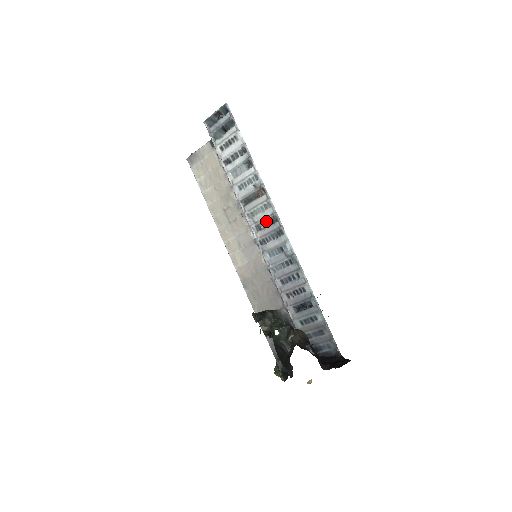
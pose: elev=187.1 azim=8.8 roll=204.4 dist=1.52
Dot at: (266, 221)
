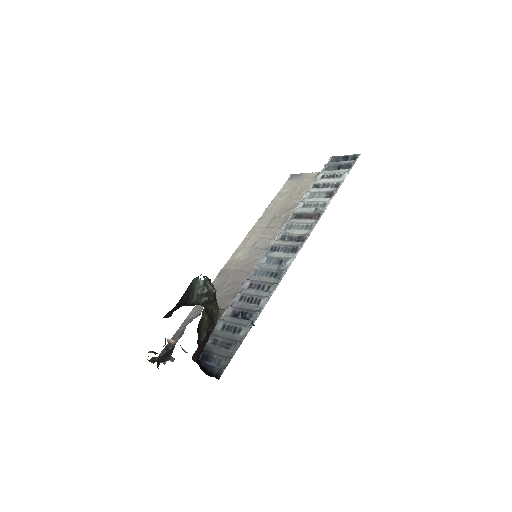
Dot at: (294, 237)
